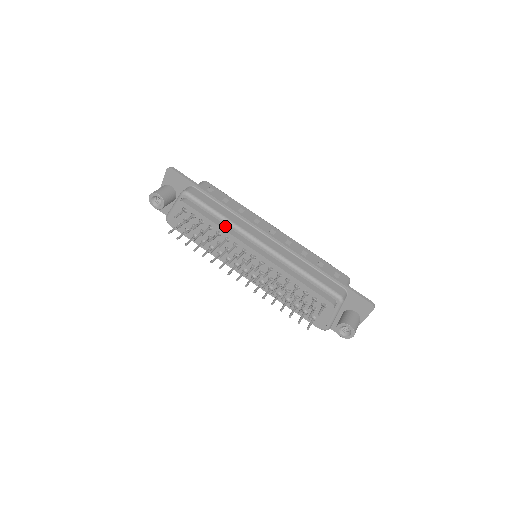
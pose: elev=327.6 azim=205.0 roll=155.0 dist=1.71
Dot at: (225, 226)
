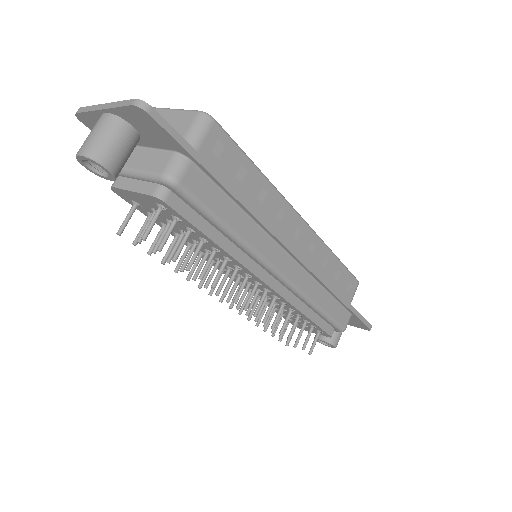
Dot at: (232, 244)
